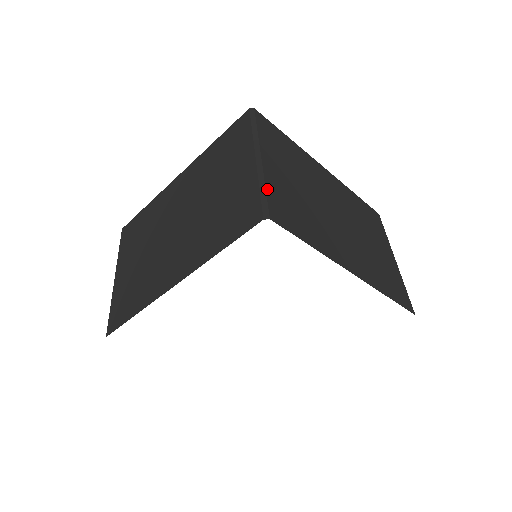
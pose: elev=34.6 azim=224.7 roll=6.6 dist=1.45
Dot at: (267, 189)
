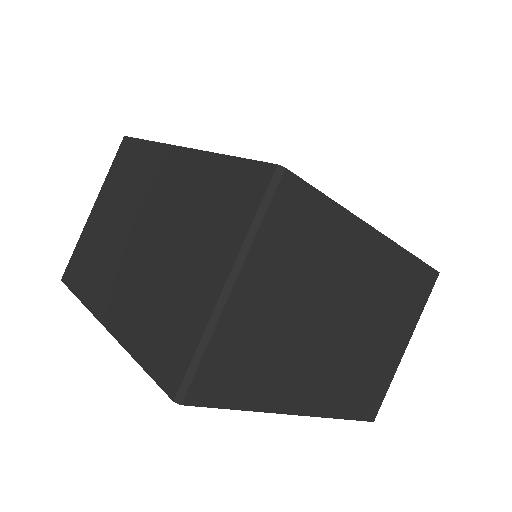
Dot at: (208, 350)
